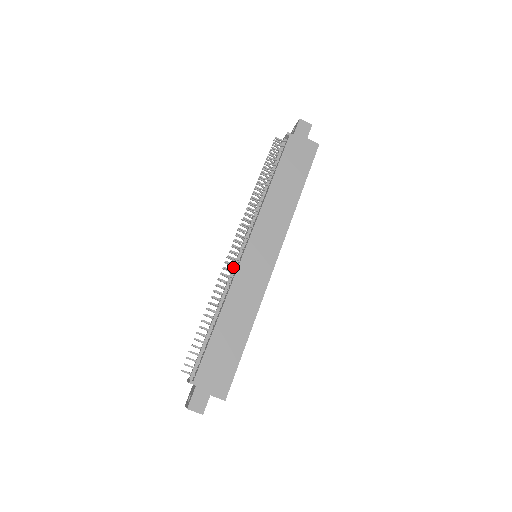
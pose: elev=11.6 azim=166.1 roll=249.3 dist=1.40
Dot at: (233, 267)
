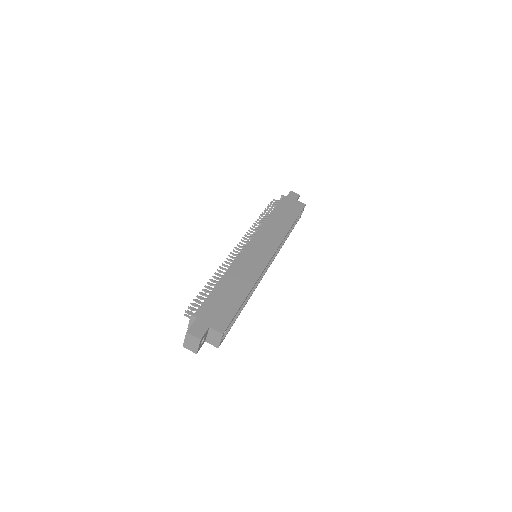
Dot at: occluded
